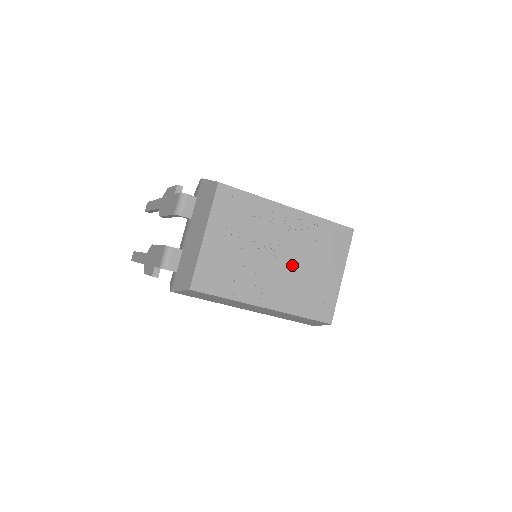
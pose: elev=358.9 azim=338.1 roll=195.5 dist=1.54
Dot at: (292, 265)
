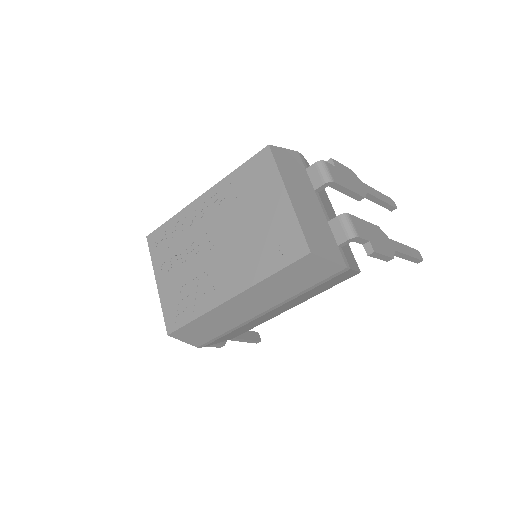
Dot at: (232, 237)
